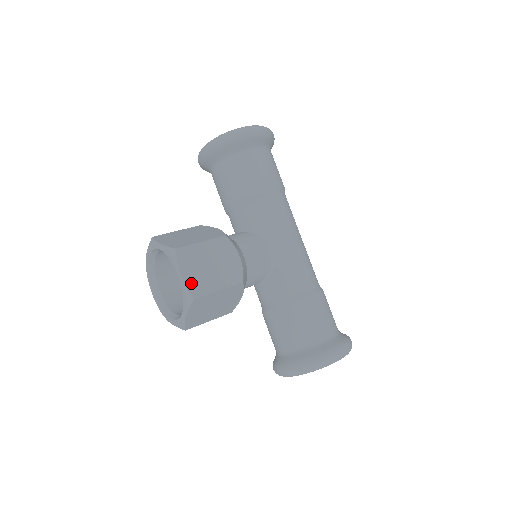
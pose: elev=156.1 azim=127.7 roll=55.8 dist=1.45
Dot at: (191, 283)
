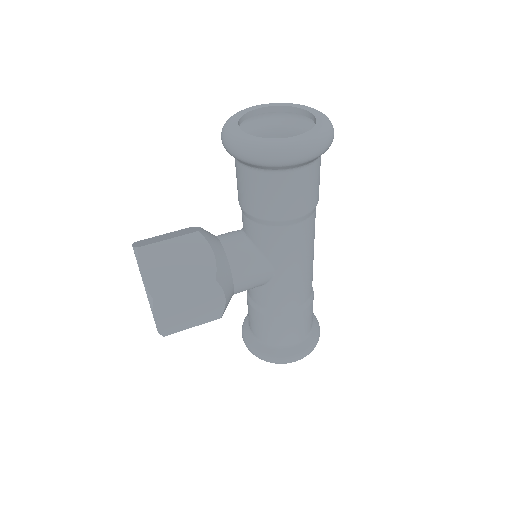
Dot at: (164, 325)
